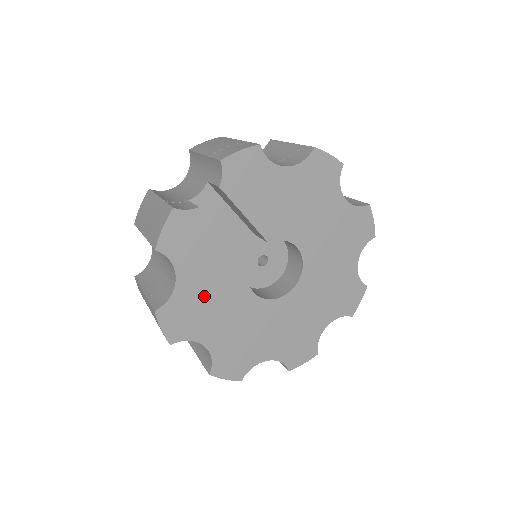
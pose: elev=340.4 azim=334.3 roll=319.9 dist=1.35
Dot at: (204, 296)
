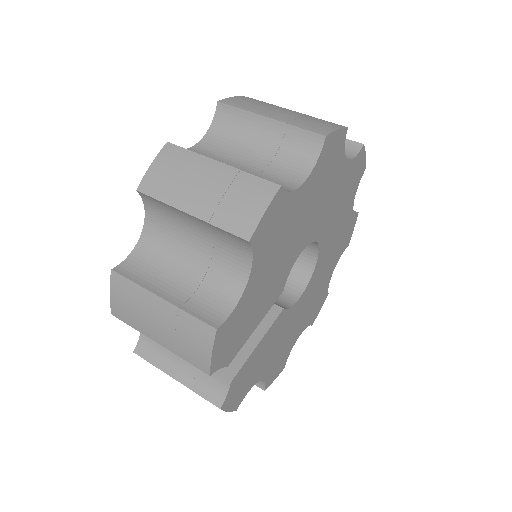
Dot at: (278, 349)
